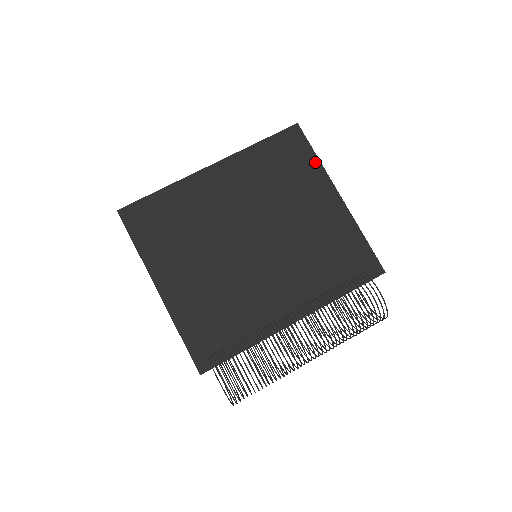
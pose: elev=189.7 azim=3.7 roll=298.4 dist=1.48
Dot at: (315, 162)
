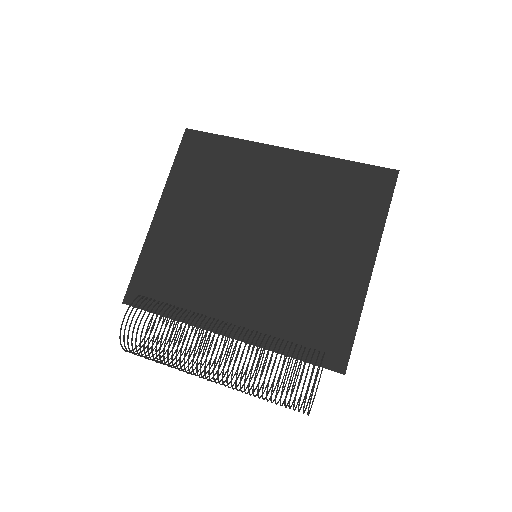
Dot at: (380, 218)
